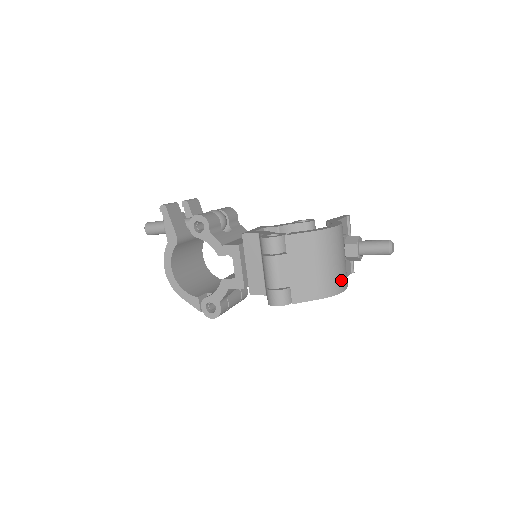
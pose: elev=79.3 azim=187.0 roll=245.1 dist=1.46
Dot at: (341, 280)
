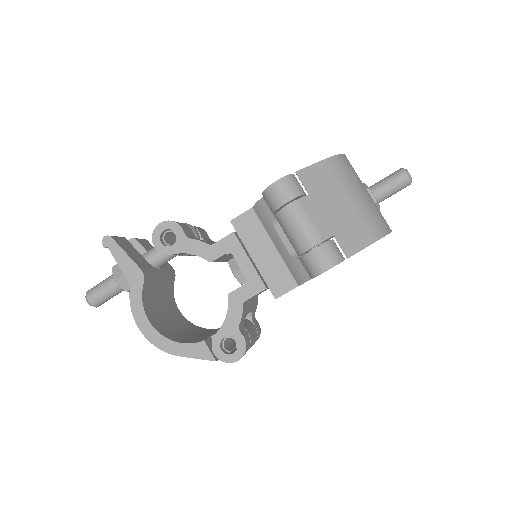
Dot at: (382, 217)
